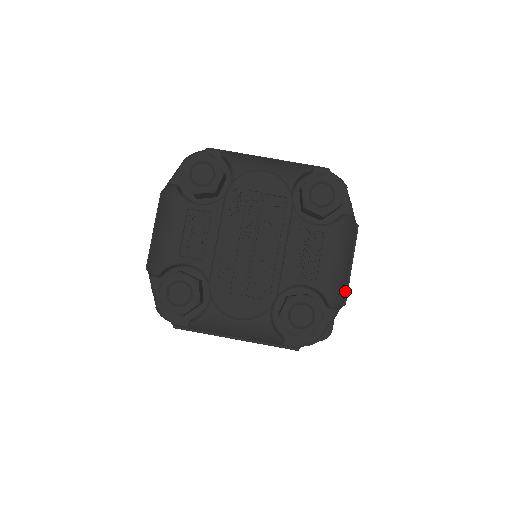
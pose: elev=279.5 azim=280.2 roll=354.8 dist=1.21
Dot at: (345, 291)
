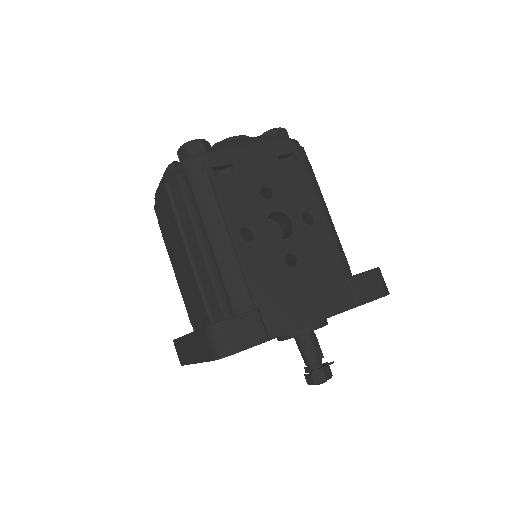
Dot at: occluded
